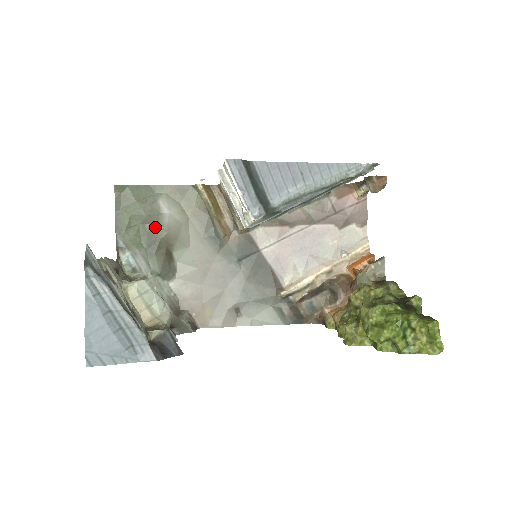
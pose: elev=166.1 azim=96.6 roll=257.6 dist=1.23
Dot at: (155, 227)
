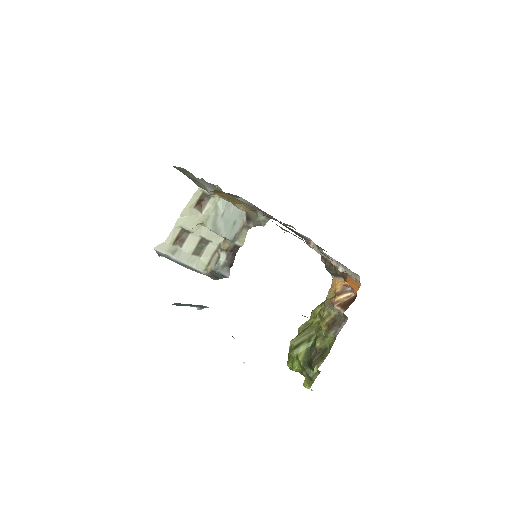
Dot at: (204, 189)
